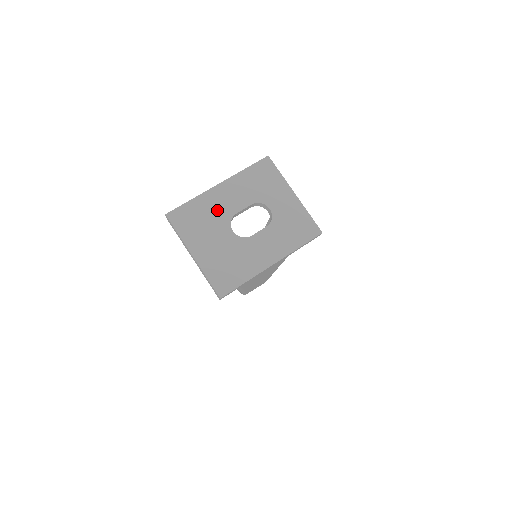
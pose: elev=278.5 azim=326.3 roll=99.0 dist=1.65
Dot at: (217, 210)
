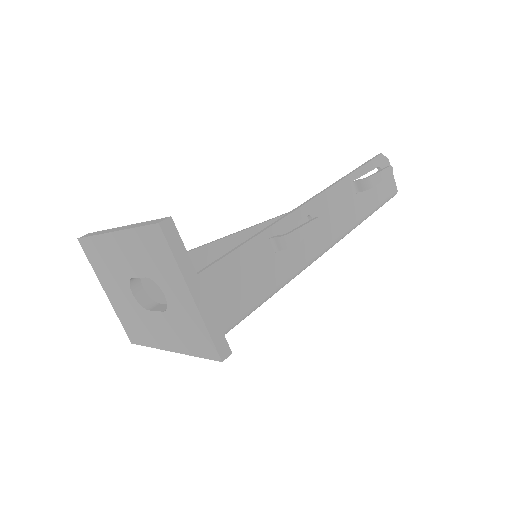
Dot at: (116, 262)
